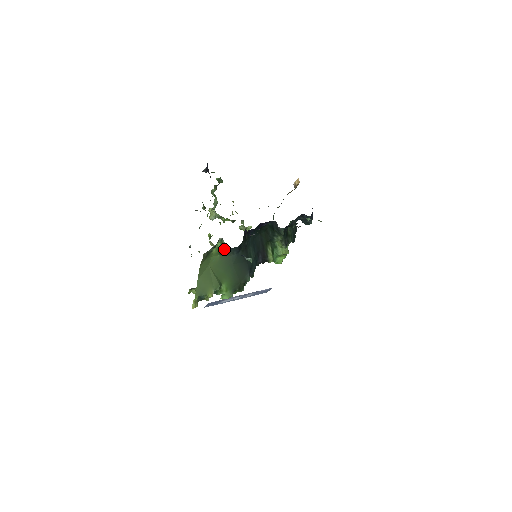
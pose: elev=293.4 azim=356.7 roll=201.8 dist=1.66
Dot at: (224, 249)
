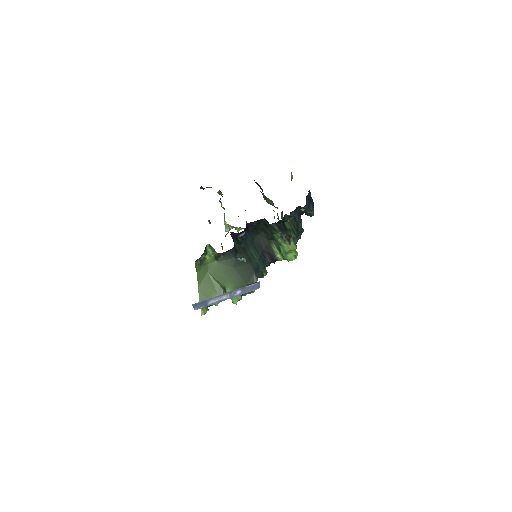
Dot at: (218, 254)
